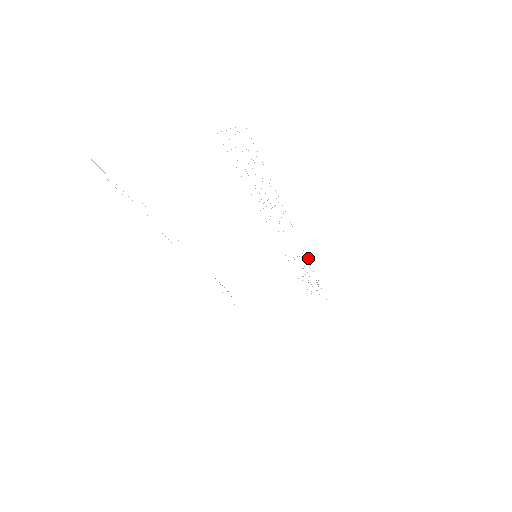
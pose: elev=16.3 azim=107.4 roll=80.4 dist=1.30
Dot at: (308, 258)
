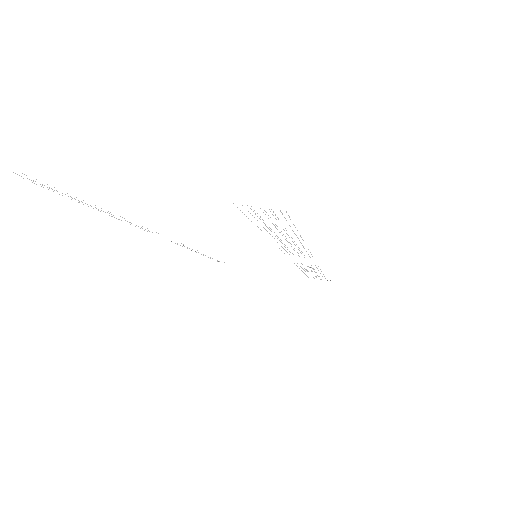
Dot at: occluded
